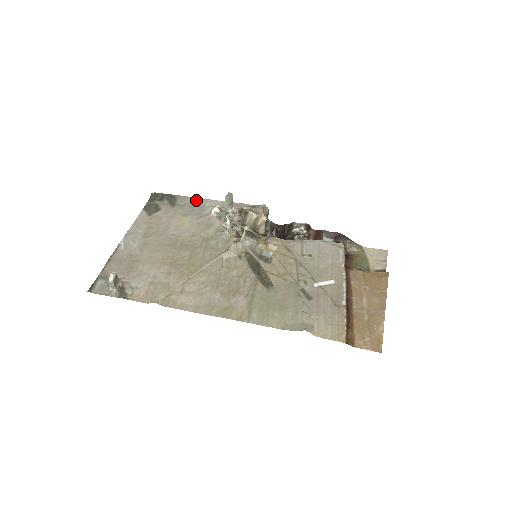
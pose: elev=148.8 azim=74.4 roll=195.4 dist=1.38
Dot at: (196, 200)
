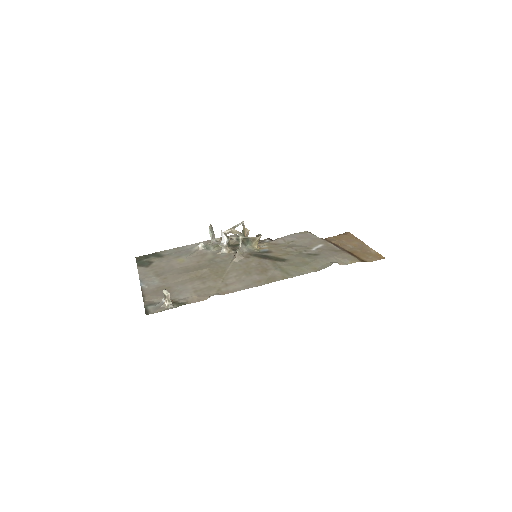
Dot at: (177, 249)
